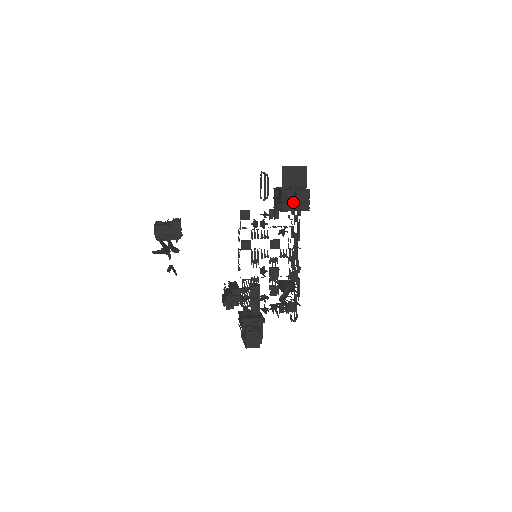
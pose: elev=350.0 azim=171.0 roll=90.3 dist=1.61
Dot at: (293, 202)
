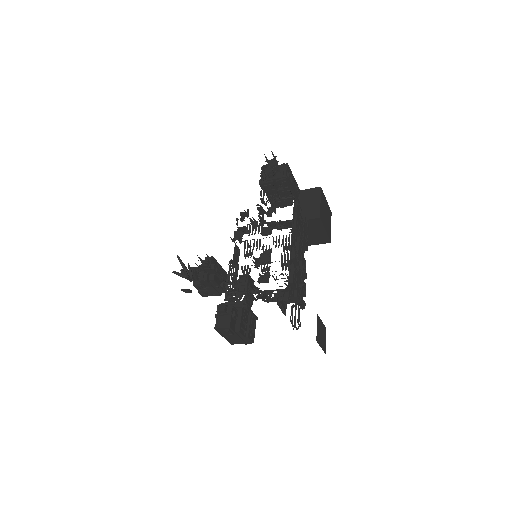
Dot at: (267, 170)
